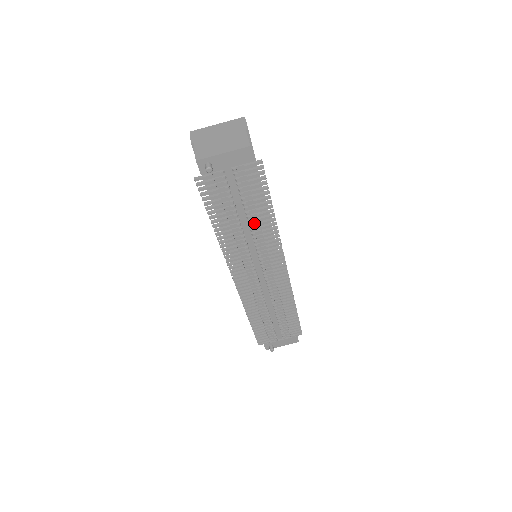
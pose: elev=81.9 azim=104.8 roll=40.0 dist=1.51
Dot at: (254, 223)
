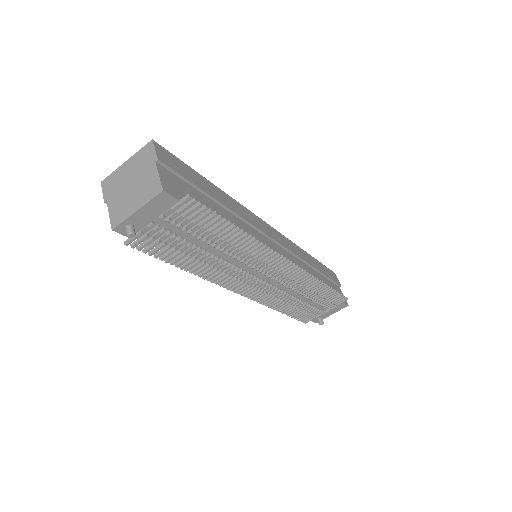
Dot at: (225, 246)
